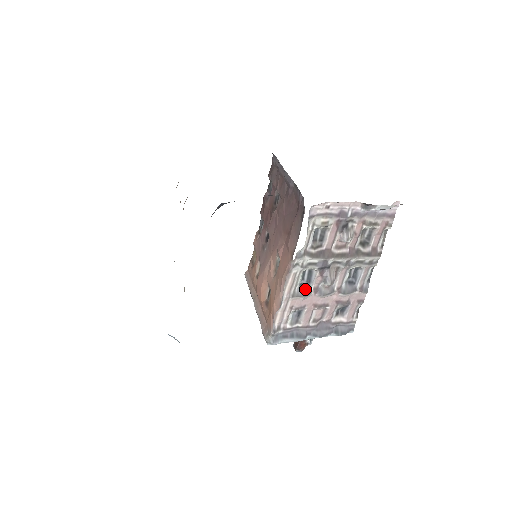
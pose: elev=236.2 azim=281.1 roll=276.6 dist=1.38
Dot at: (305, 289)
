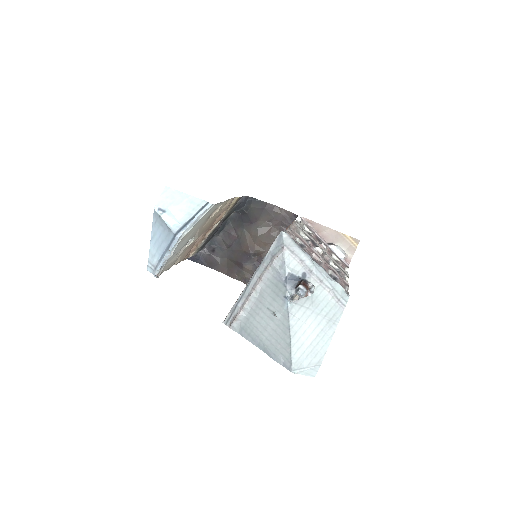
Dot at: occluded
